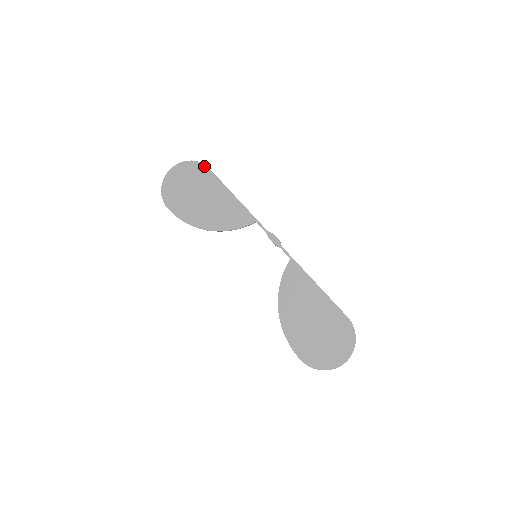
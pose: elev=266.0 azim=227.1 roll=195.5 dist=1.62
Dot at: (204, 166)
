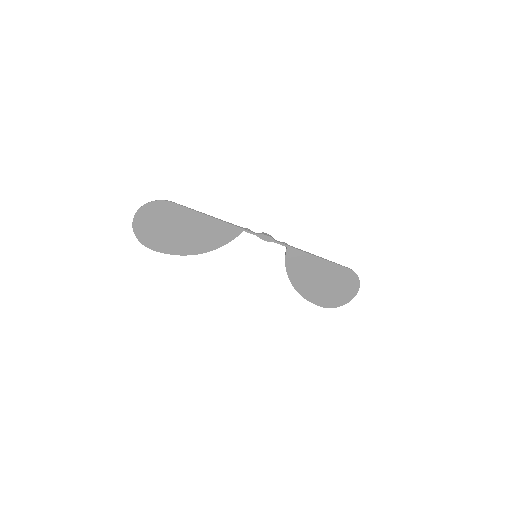
Dot at: (167, 202)
